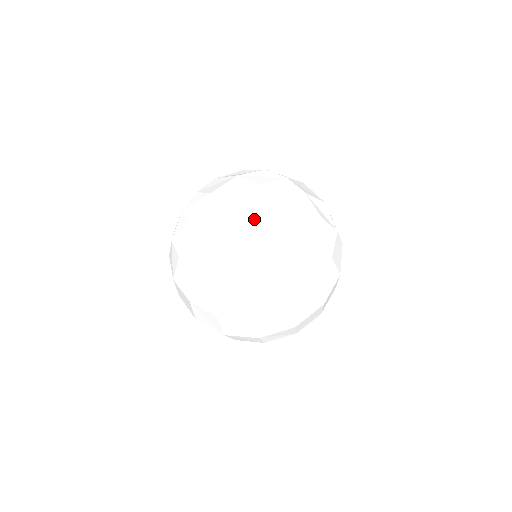
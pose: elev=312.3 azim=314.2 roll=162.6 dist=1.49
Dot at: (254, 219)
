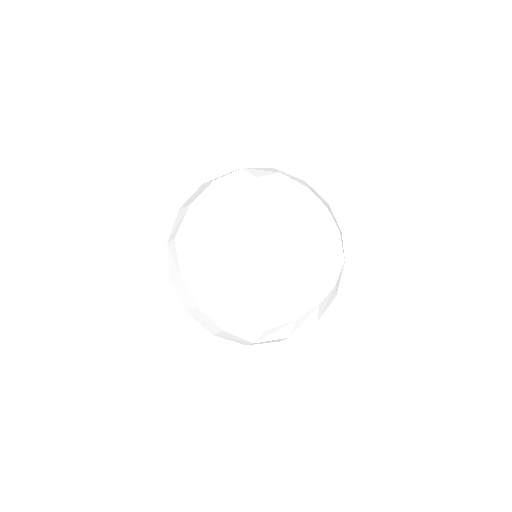
Dot at: (203, 326)
